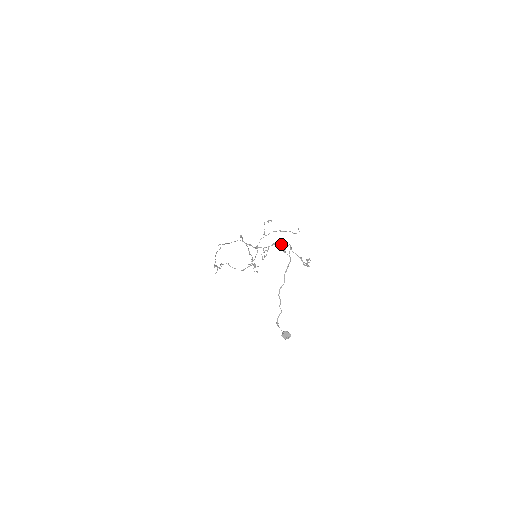
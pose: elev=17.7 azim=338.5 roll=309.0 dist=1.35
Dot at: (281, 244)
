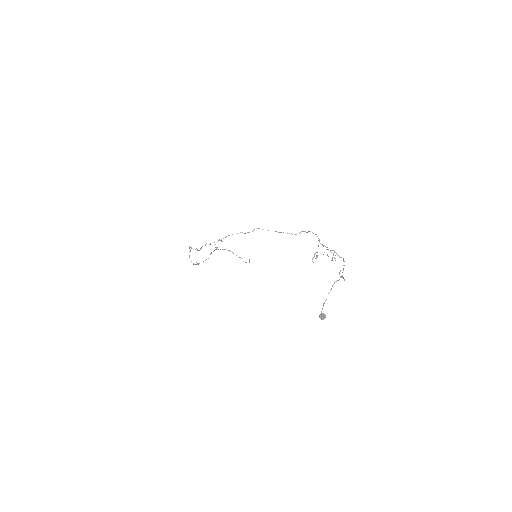
Dot at: (337, 254)
